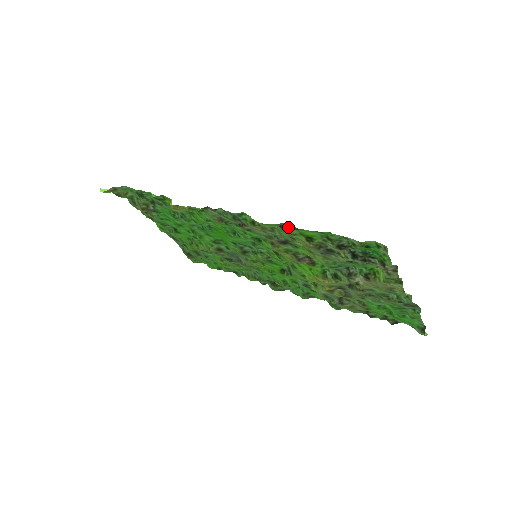
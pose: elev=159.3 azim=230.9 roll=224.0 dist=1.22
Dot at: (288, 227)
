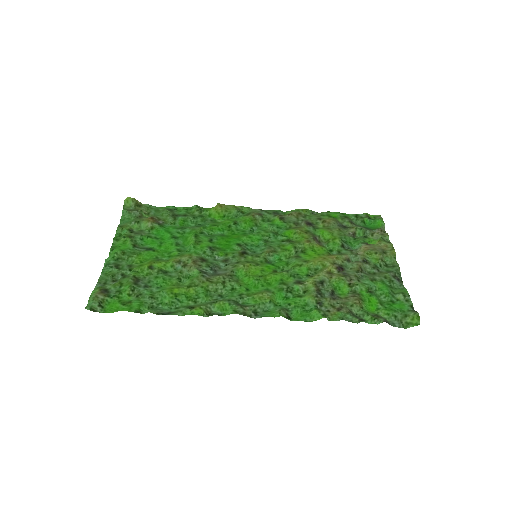
Dot at: (319, 213)
